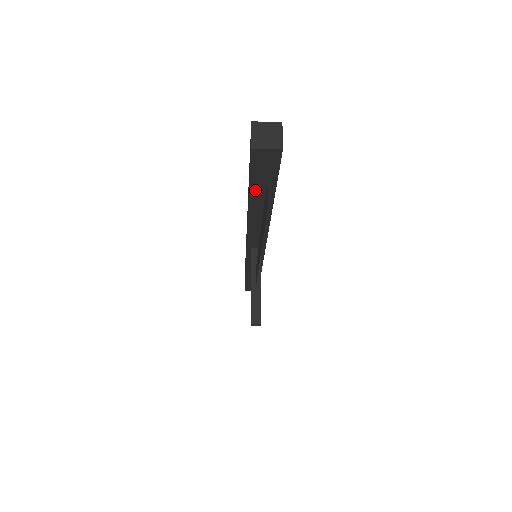
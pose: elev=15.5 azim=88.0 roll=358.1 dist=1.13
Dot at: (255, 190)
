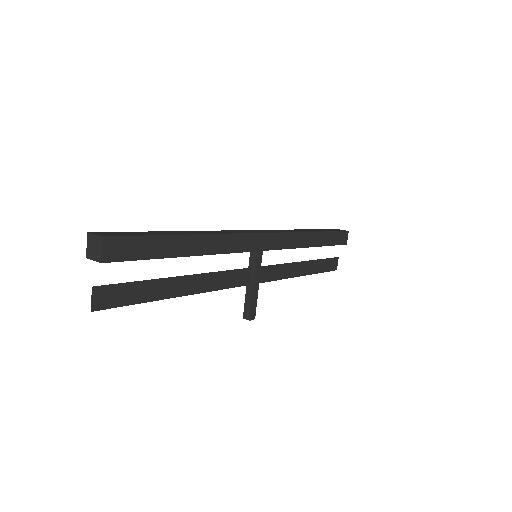
Dot at: occluded
